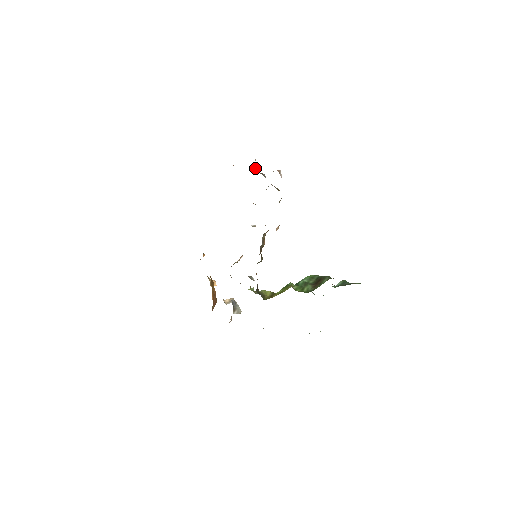
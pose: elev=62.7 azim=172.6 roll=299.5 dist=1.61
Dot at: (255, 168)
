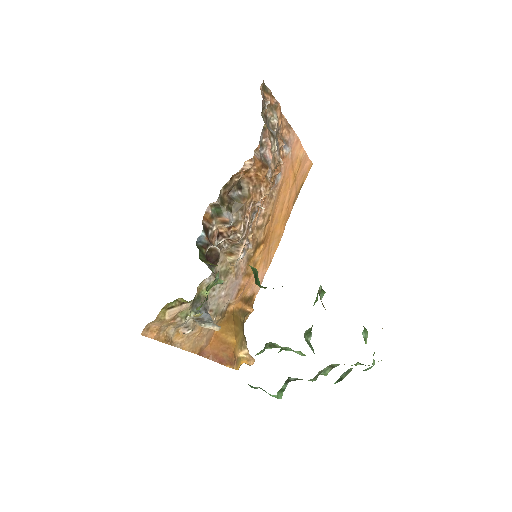
Dot at: occluded
